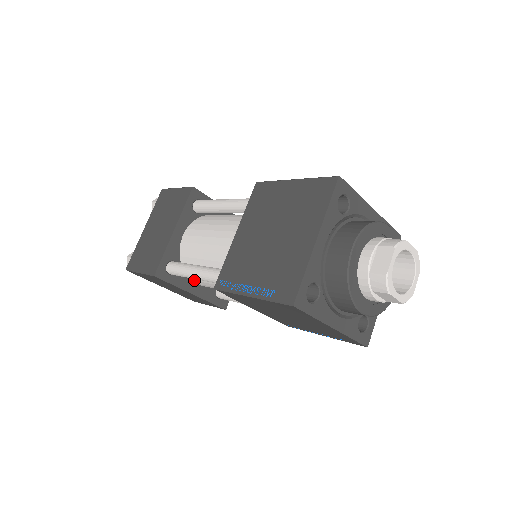
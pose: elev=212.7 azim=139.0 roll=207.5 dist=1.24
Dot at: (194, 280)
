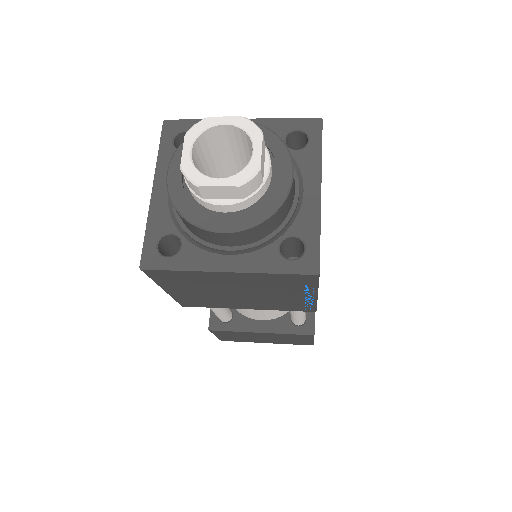
Dot at: (250, 317)
